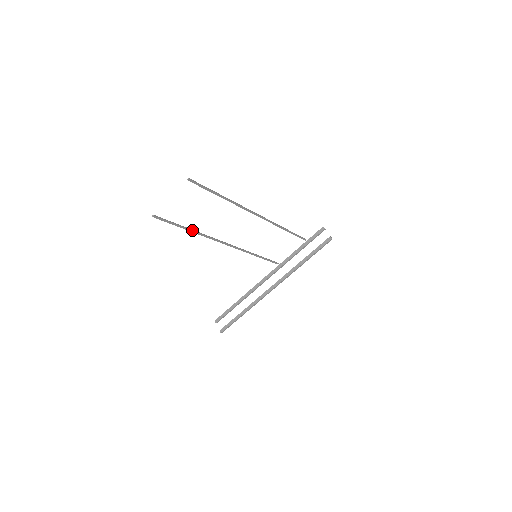
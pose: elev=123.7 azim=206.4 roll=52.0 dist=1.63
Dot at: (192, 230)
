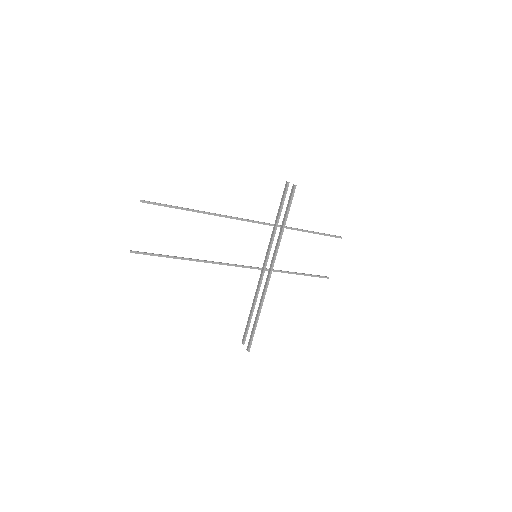
Dot at: (185, 258)
